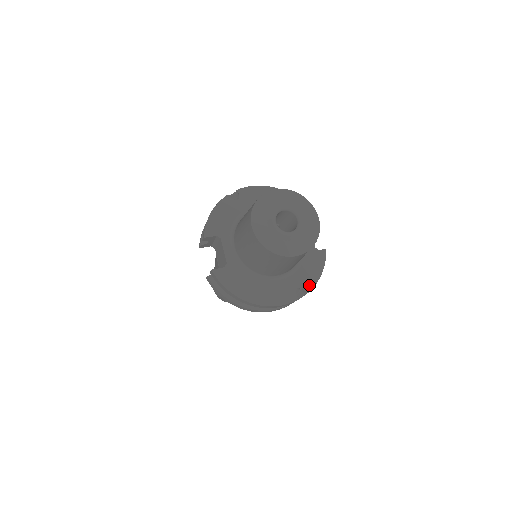
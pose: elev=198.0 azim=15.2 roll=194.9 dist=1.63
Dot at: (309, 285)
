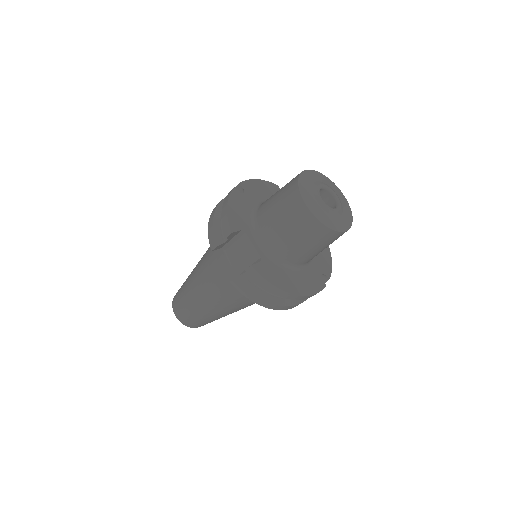
Dot at: (328, 271)
